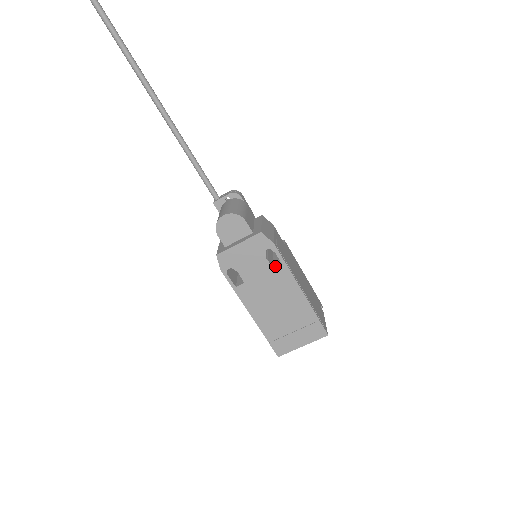
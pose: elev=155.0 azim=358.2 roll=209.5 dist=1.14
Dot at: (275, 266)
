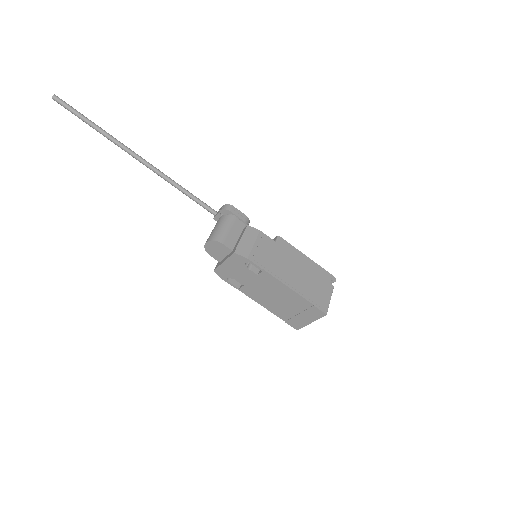
Dot at: (259, 272)
